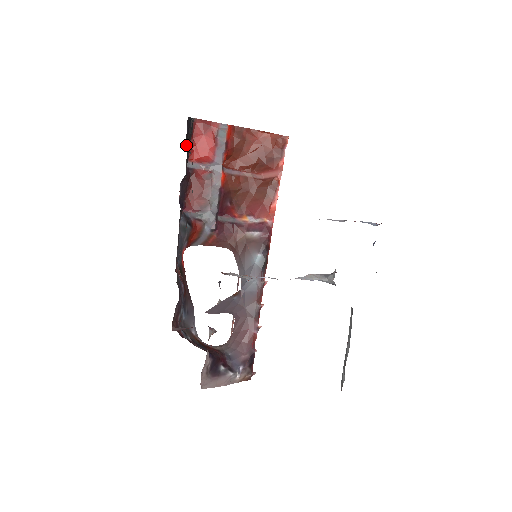
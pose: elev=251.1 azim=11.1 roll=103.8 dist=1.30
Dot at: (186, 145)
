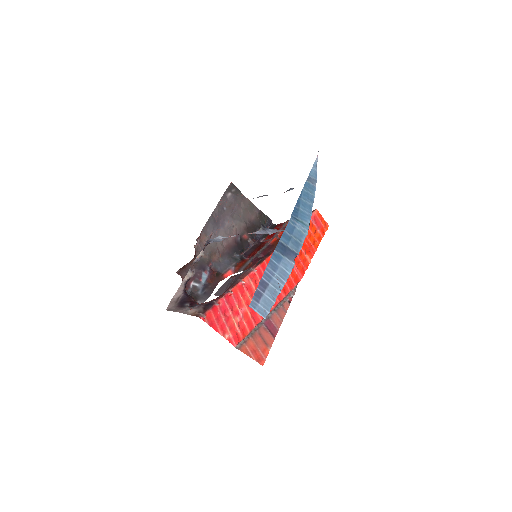
Dot at: occluded
